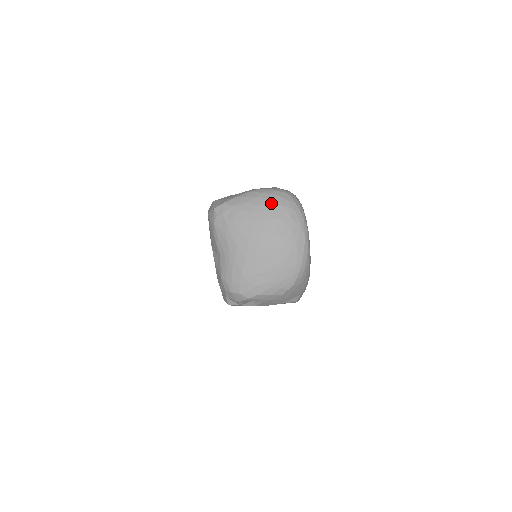
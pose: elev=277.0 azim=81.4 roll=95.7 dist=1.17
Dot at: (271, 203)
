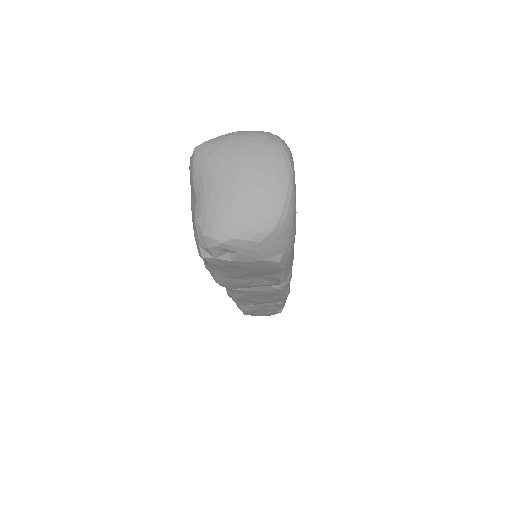
Dot at: (255, 140)
